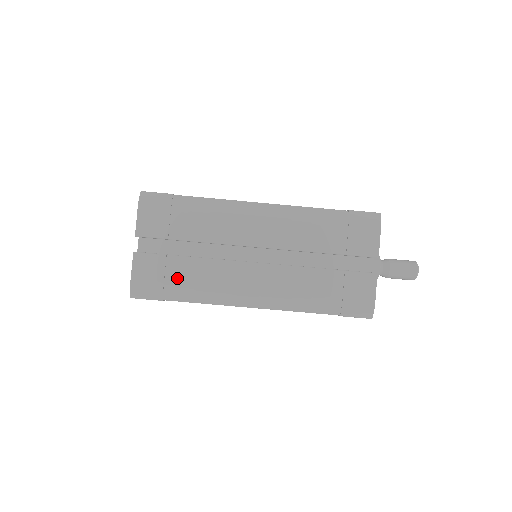
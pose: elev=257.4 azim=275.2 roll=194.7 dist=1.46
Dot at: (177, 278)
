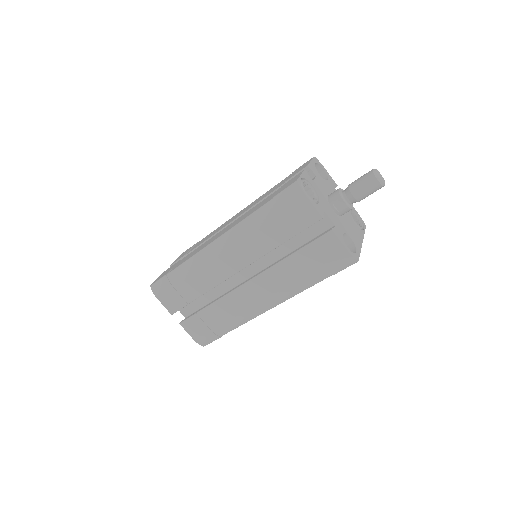
Dot at: (214, 322)
